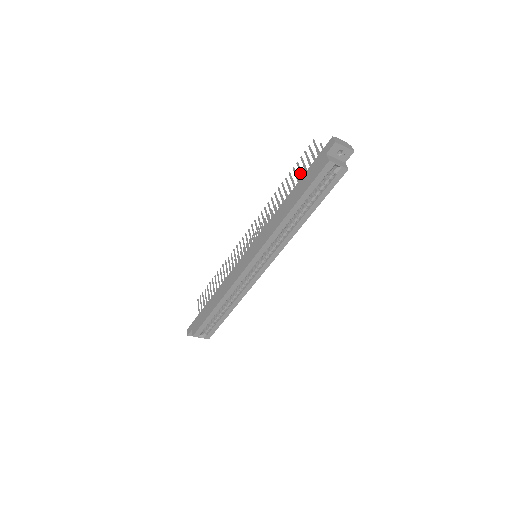
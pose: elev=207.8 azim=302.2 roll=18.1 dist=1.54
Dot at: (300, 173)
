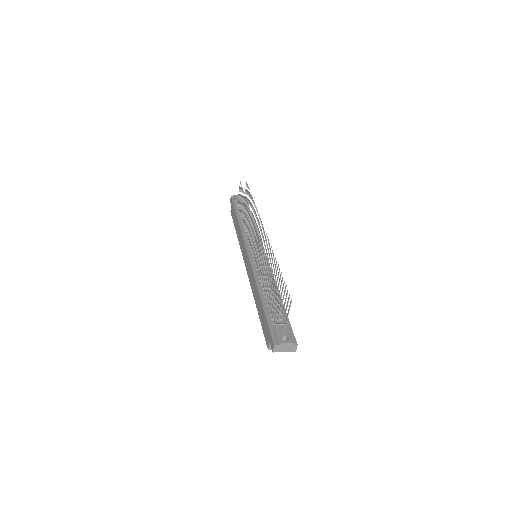
Dot at: (272, 295)
